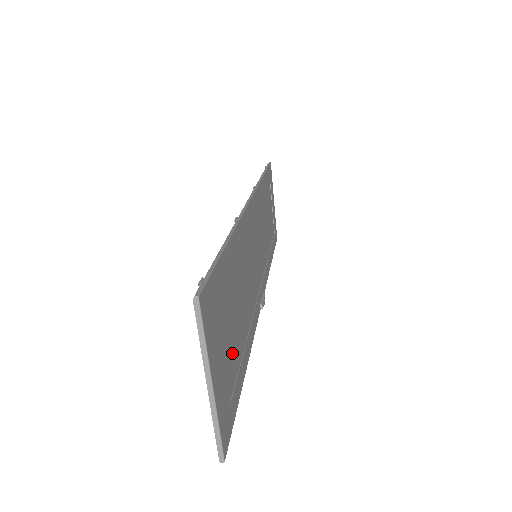
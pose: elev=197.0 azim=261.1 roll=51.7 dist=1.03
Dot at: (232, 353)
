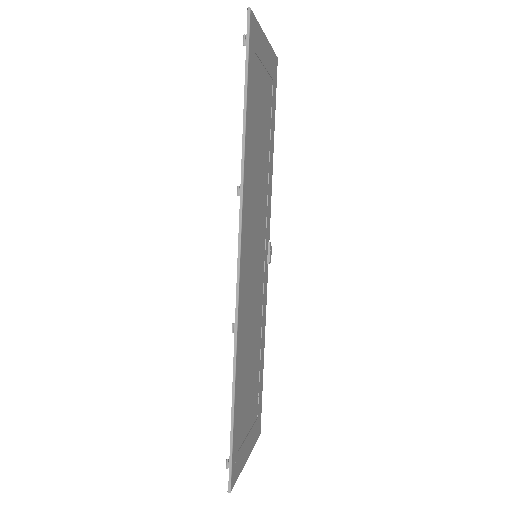
Dot at: (253, 399)
